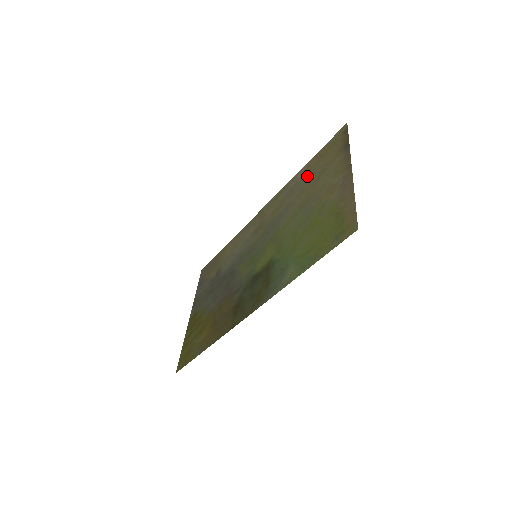
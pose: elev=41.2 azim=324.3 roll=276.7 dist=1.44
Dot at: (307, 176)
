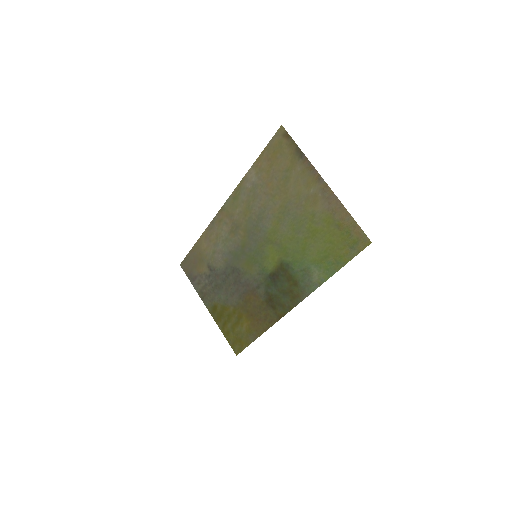
Dot at: (266, 179)
